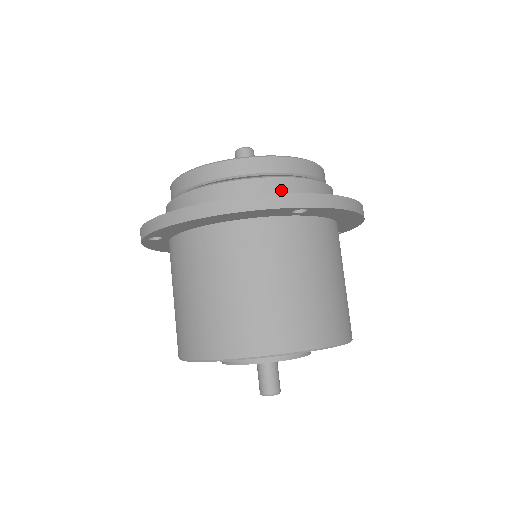
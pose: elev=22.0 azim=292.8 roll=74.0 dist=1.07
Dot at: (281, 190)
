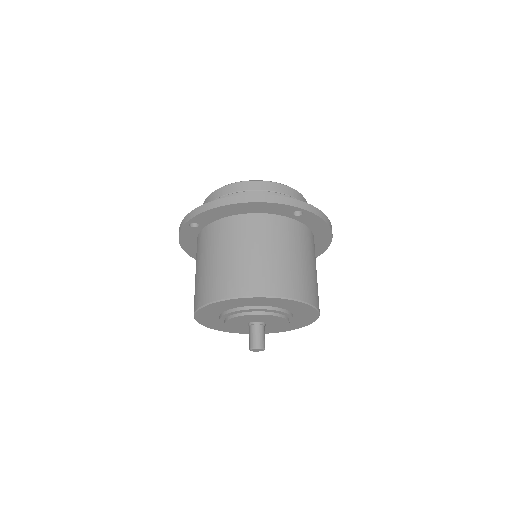
Dot at: occluded
